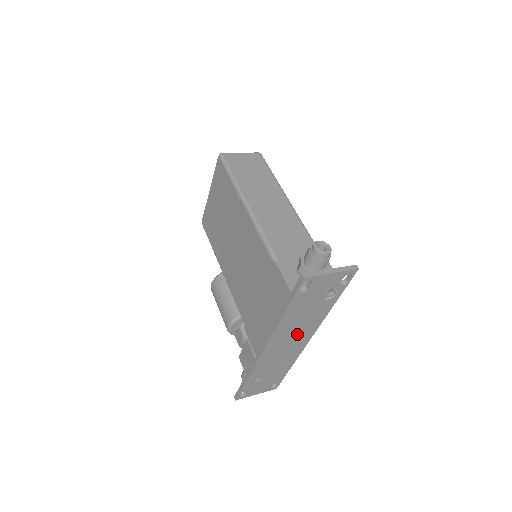
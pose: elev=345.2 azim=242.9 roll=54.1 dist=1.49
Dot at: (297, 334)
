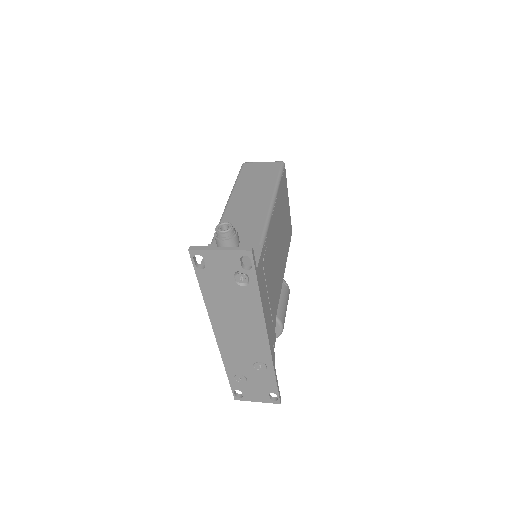
Dot at: (243, 326)
